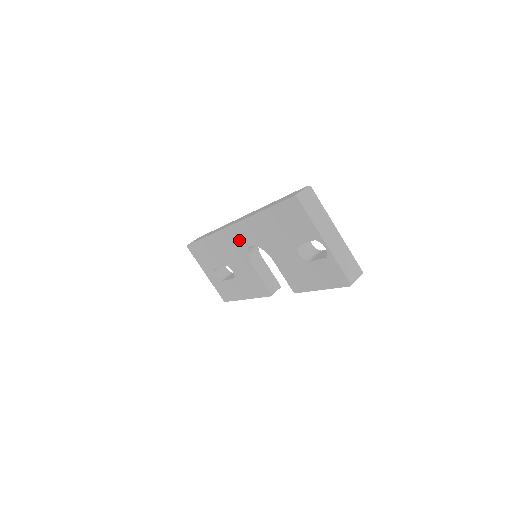
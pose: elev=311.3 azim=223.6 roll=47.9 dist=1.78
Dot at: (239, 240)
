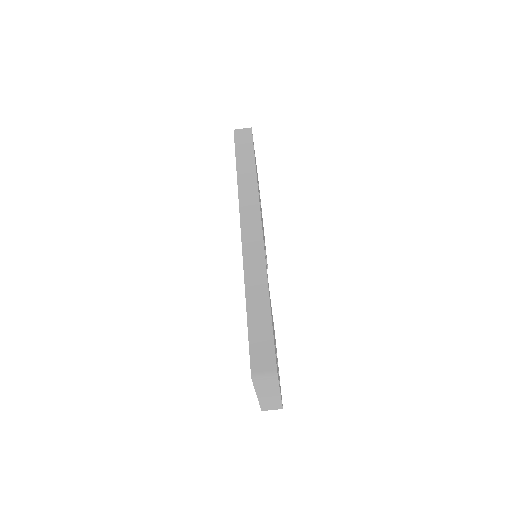
Dot at: occluded
